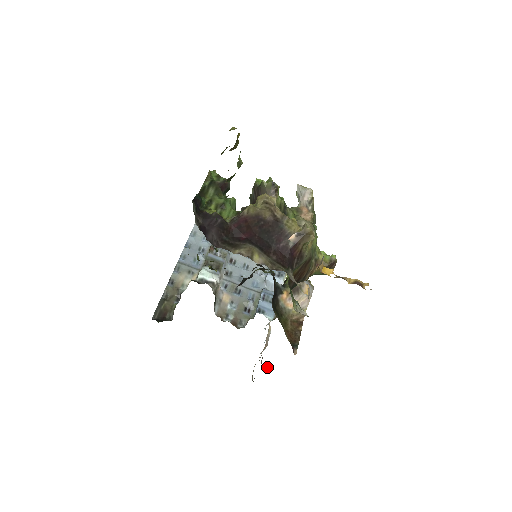
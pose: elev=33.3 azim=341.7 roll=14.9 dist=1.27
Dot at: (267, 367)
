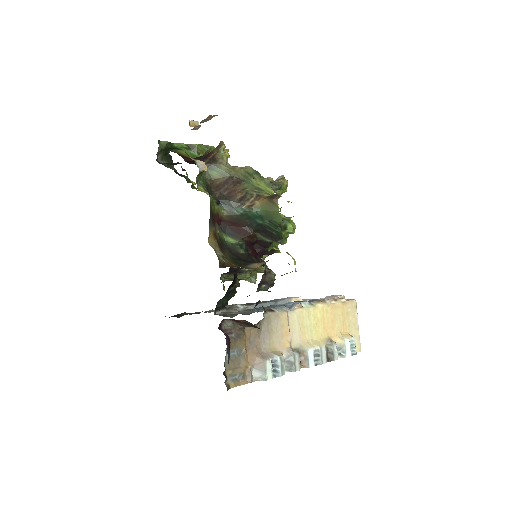
Dot at: (222, 330)
